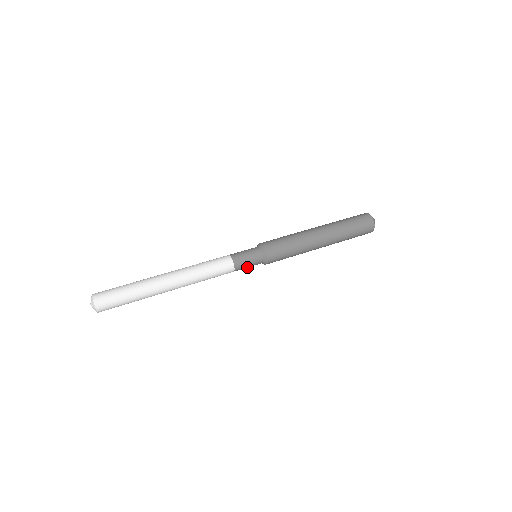
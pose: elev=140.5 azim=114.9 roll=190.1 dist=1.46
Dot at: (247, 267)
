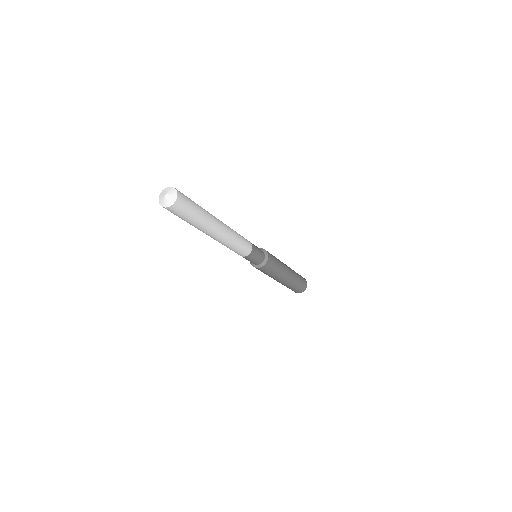
Dot at: (257, 255)
